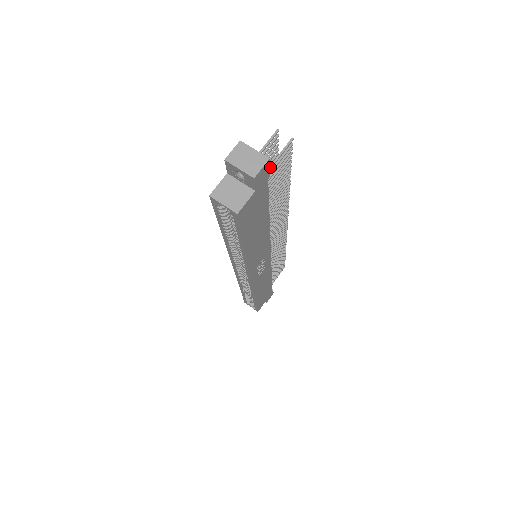
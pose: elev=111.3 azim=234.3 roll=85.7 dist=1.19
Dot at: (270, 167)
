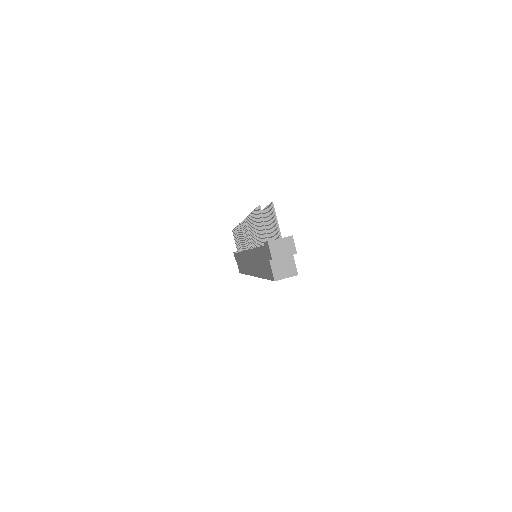
Dot at: (279, 231)
